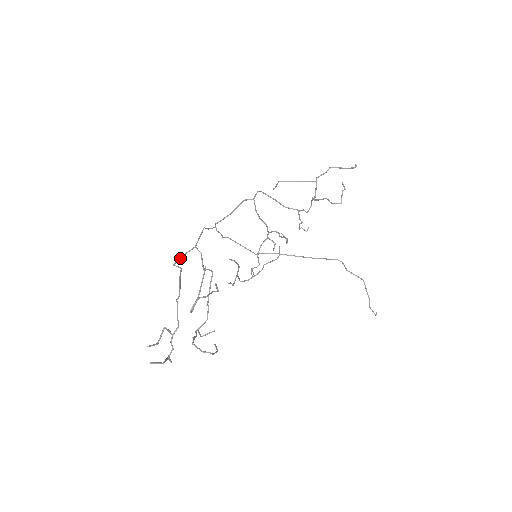
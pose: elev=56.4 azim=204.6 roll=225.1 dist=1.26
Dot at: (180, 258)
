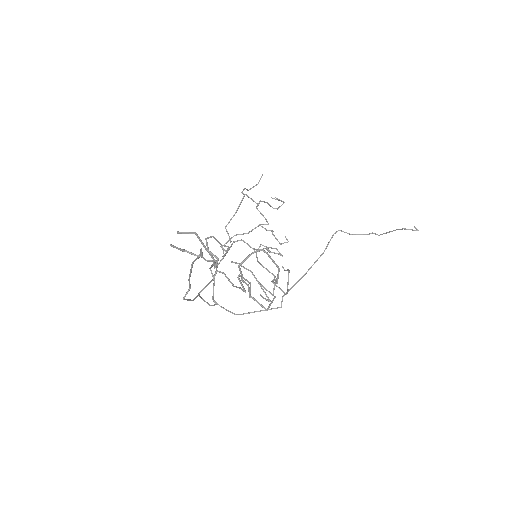
Dot at: (188, 299)
